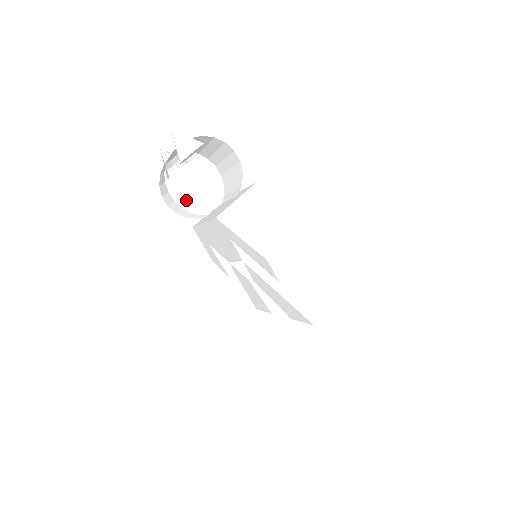
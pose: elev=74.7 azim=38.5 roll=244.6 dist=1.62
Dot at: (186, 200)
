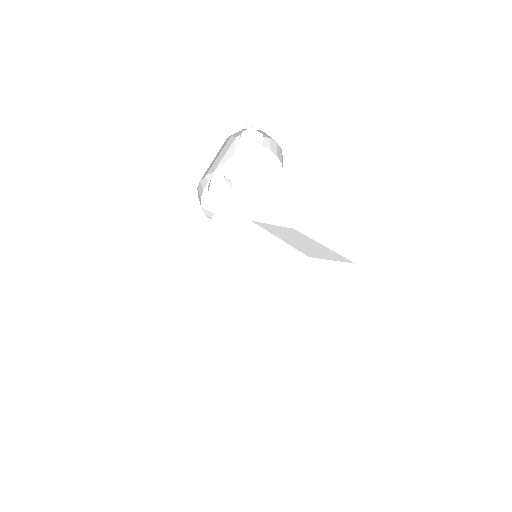
Dot at: (210, 215)
